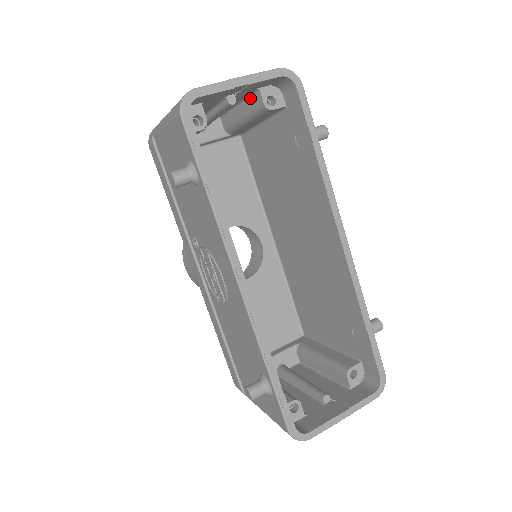
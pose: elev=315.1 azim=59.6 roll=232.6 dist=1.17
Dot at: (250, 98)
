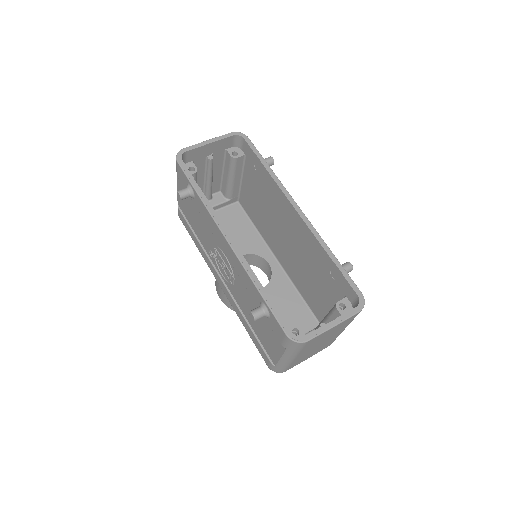
Dot at: (225, 160)
